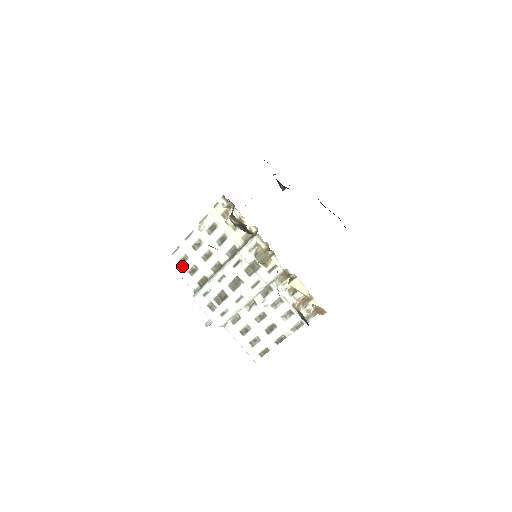
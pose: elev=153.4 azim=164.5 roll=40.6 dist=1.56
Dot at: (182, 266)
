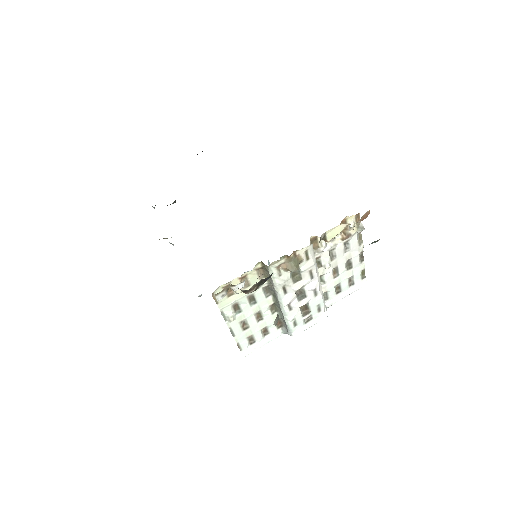
Dot at: (256, 342)
